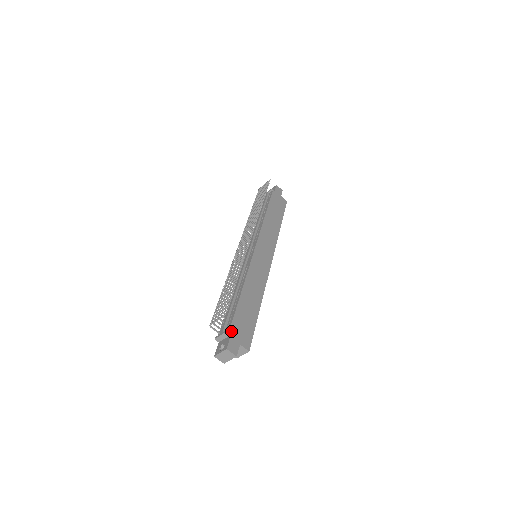
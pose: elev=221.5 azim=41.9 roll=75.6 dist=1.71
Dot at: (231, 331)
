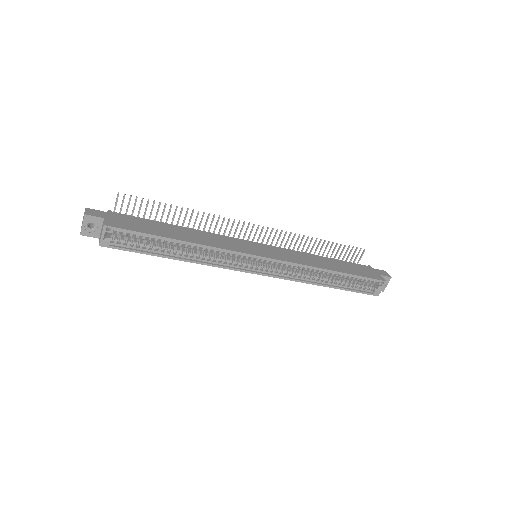
Dot at: (113, 213)
